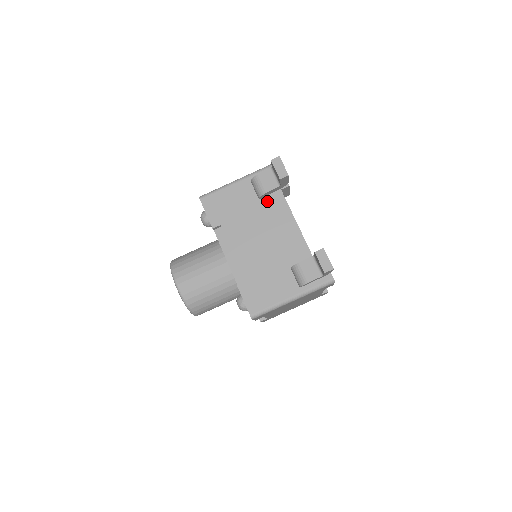
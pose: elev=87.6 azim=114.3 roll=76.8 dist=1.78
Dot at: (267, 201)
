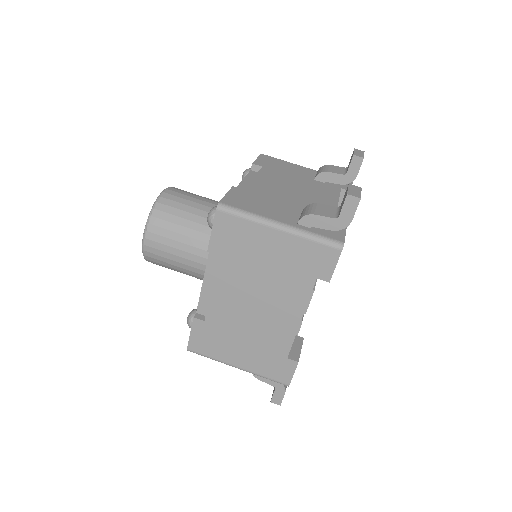
Dot at: (321, 184)
